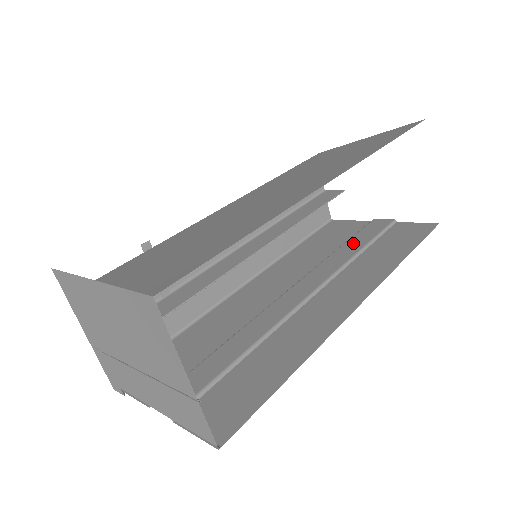
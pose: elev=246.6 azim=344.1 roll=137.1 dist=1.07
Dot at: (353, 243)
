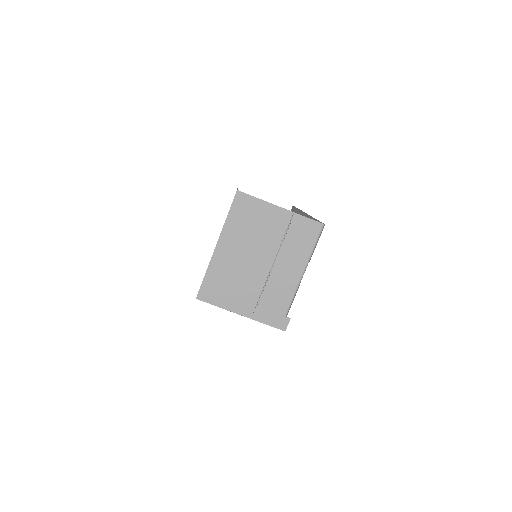
Dot at: occluded
